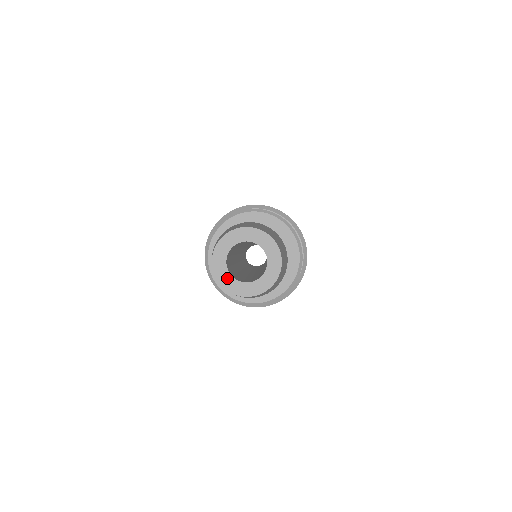
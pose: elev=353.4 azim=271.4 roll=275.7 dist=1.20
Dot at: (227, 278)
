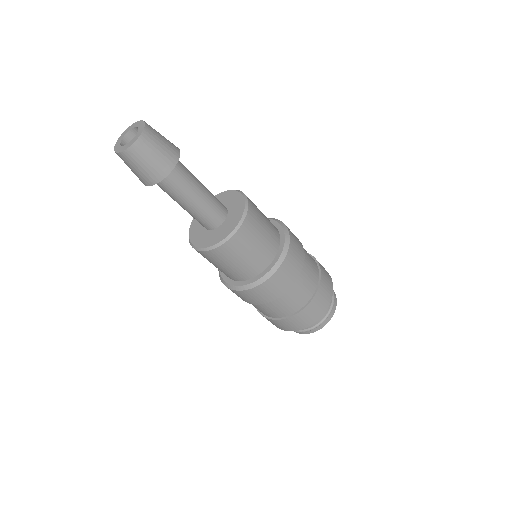
Dot at: (118, 146)
